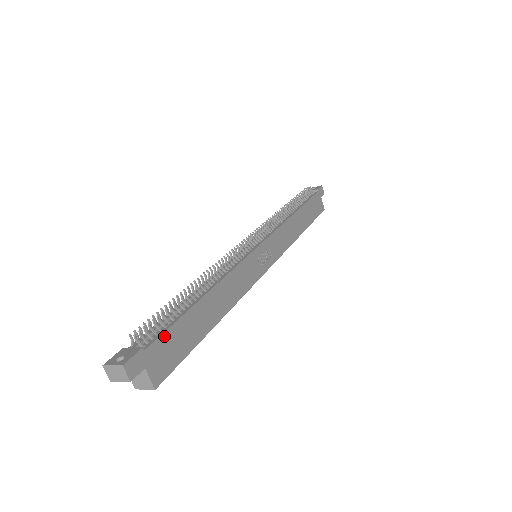
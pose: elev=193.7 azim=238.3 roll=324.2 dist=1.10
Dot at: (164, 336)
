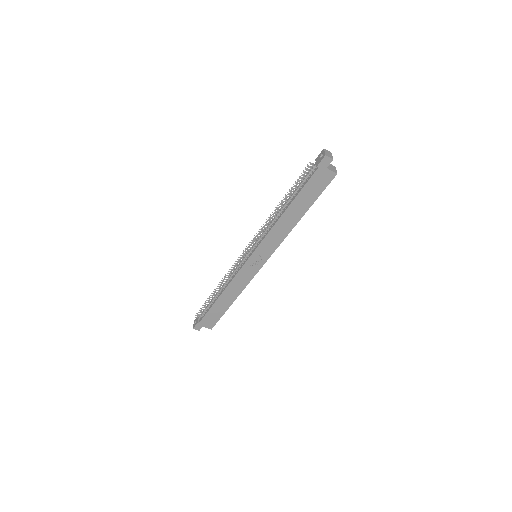
Dot at: (205, 317)
